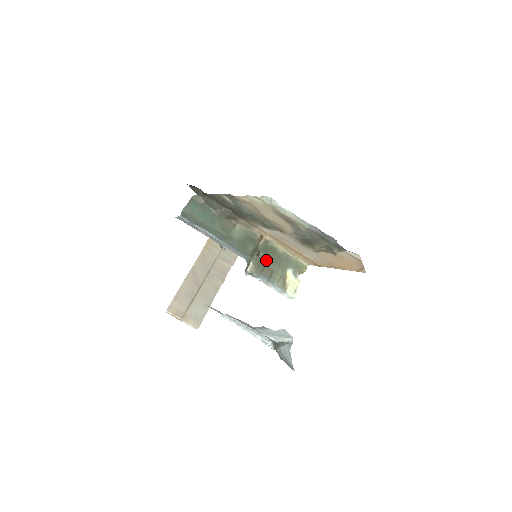
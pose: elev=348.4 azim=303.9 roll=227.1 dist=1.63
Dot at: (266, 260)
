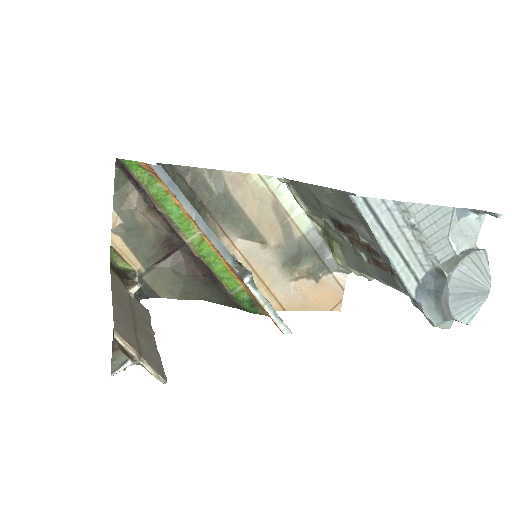
Dot at: occluded
